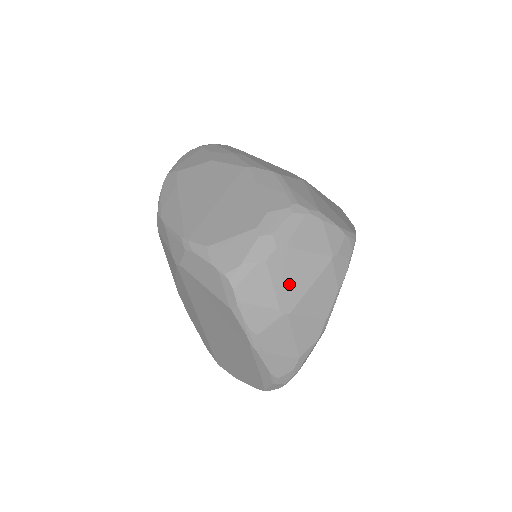
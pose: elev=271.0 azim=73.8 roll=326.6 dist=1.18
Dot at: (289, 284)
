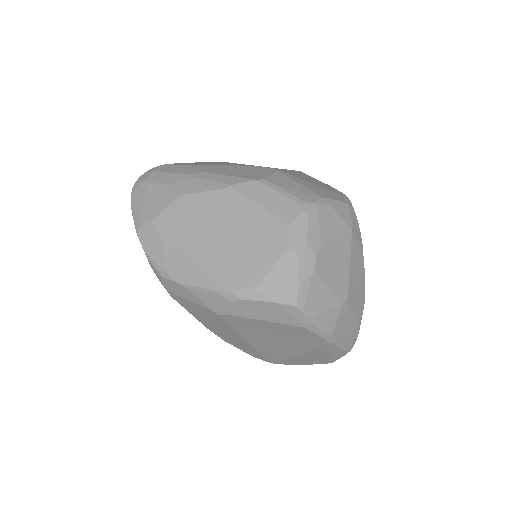
Dot at: (337, 277)
